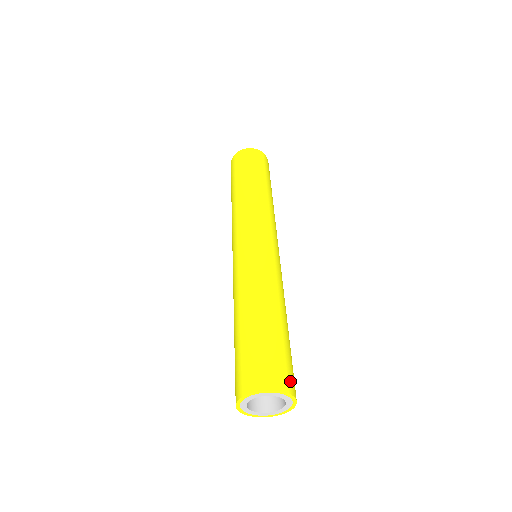
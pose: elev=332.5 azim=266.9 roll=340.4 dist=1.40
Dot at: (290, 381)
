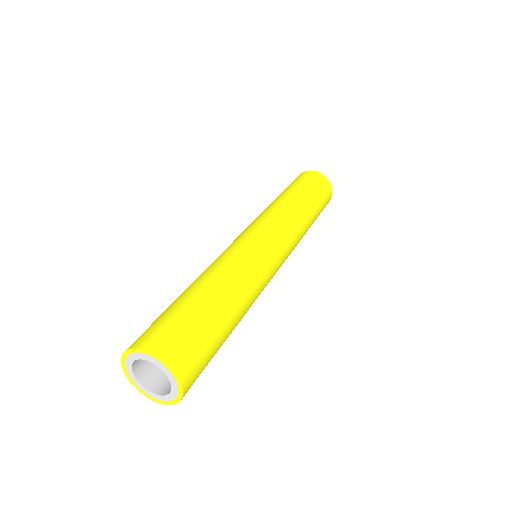
Dot at: (185, 360)
